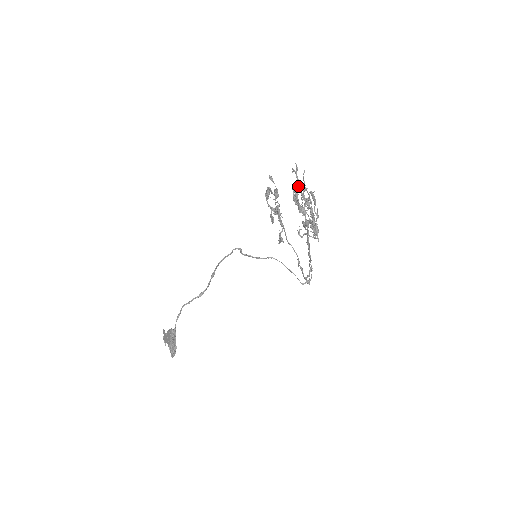
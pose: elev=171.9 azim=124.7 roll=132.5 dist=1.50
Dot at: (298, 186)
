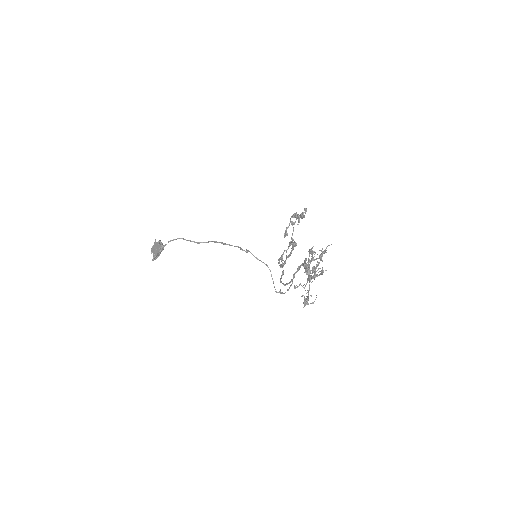
Dot at: (317, 258)
